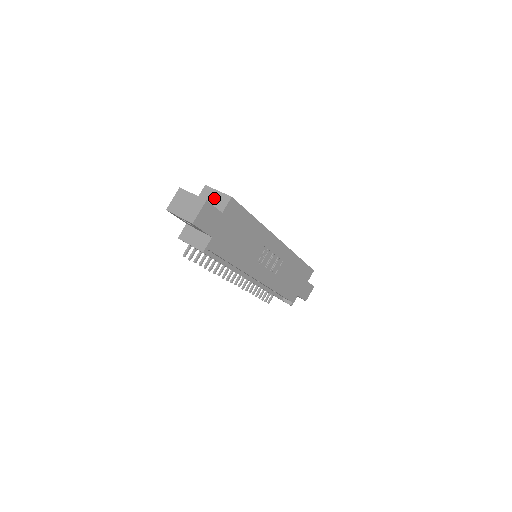
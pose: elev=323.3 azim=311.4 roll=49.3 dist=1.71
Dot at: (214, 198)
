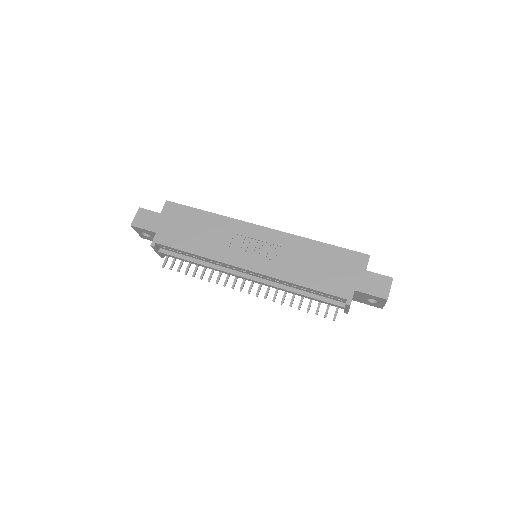
Dot at: occluded
